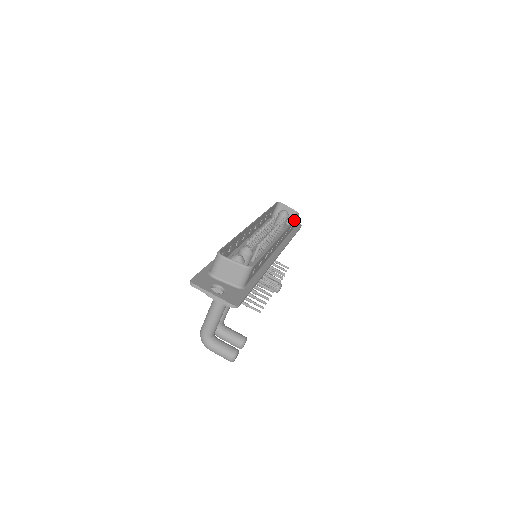
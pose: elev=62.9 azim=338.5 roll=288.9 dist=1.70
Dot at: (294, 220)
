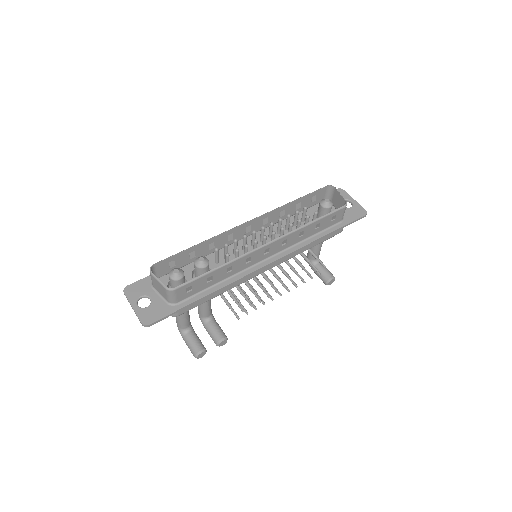
Dot at: (323, 217)
